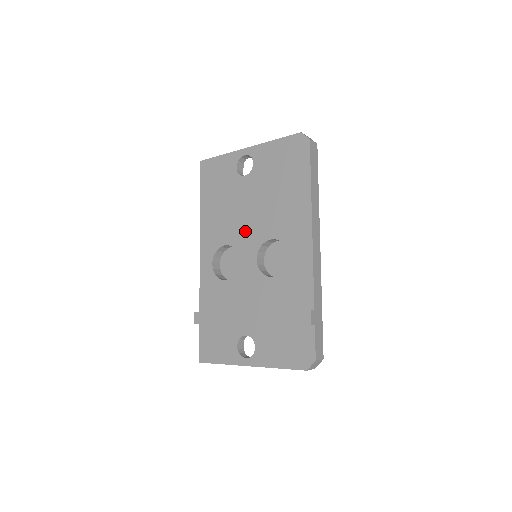
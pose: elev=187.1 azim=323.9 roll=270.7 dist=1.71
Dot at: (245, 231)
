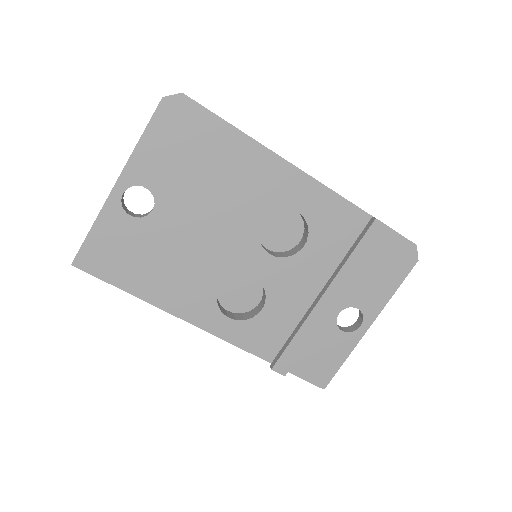
Dot at: (225, 251)
